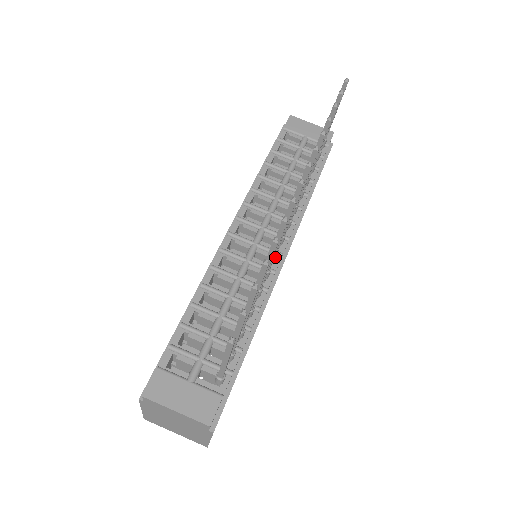
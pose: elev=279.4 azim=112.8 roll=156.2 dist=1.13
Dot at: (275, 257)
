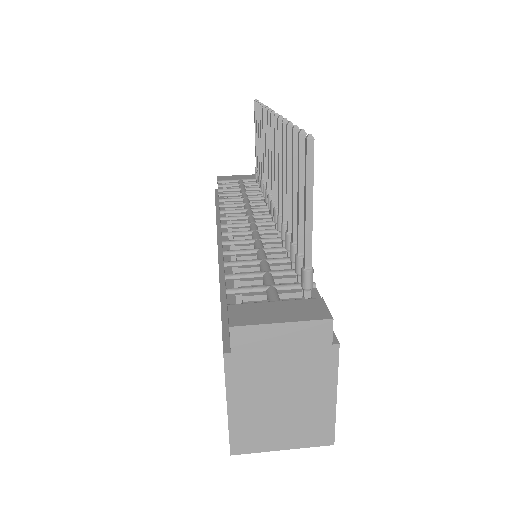
Dot at: occluded
